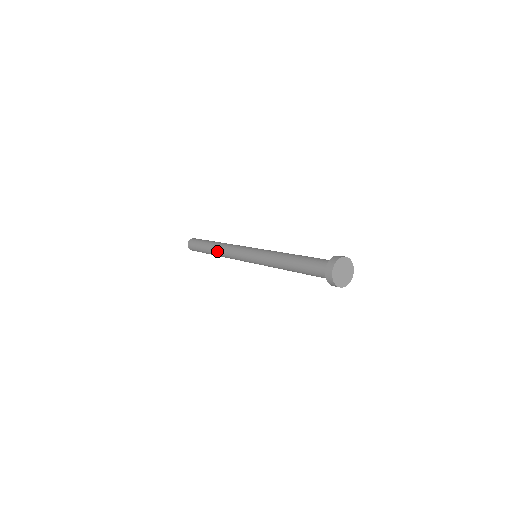
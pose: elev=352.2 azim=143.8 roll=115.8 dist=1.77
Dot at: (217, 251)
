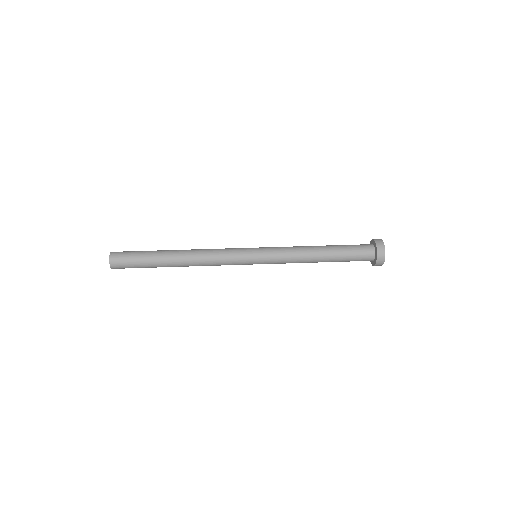
Dot at: (188, 257)
